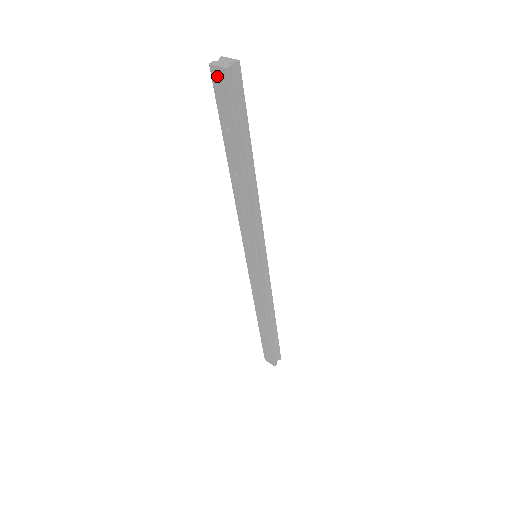
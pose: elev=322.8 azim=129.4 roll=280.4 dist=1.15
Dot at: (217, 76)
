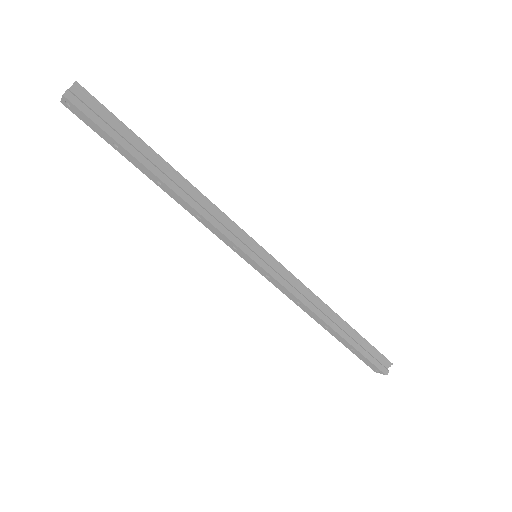
Dot at: (70, 107)
